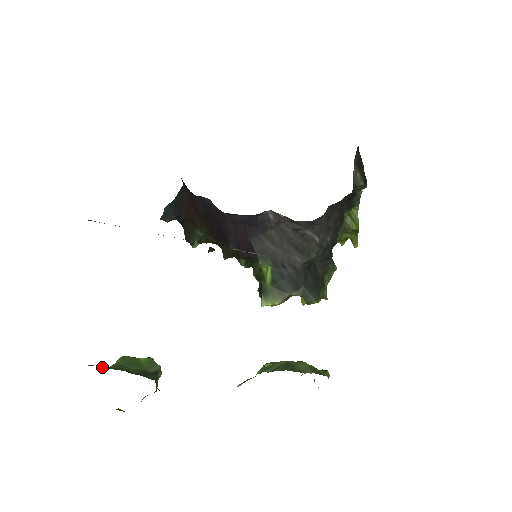
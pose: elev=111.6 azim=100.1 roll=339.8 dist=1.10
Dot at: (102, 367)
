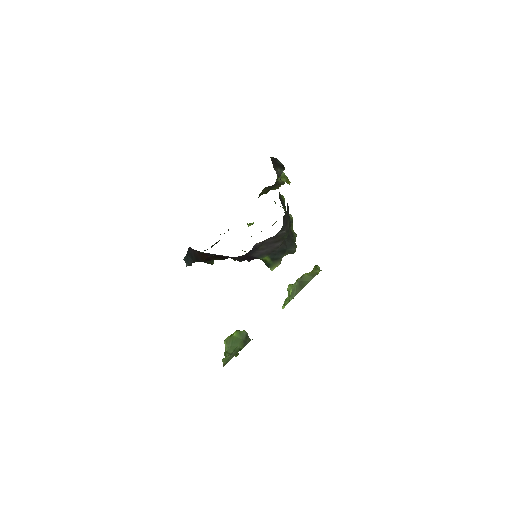
Dot at: (230, 359)
